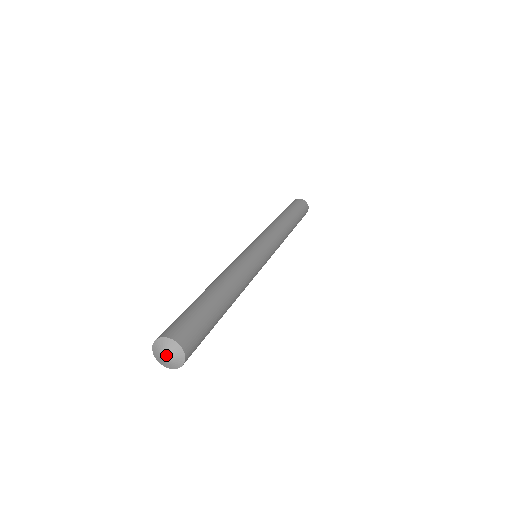
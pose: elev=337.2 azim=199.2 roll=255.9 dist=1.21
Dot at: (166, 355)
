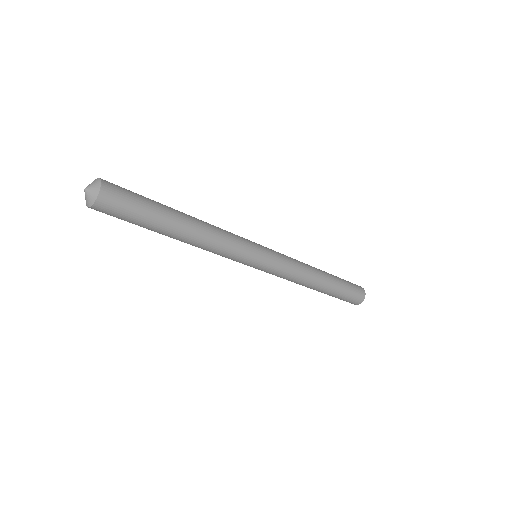
Dot at: (87, 186)
